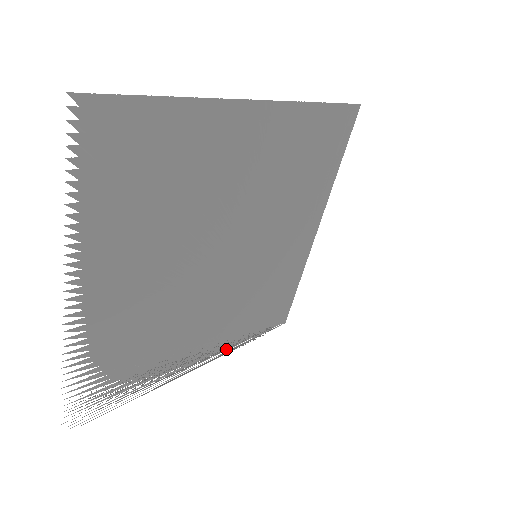
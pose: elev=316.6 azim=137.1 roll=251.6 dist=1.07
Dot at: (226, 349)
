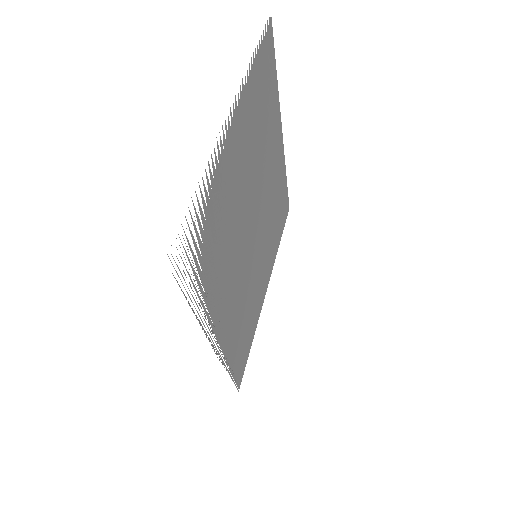
Dot at: (224, 354)
